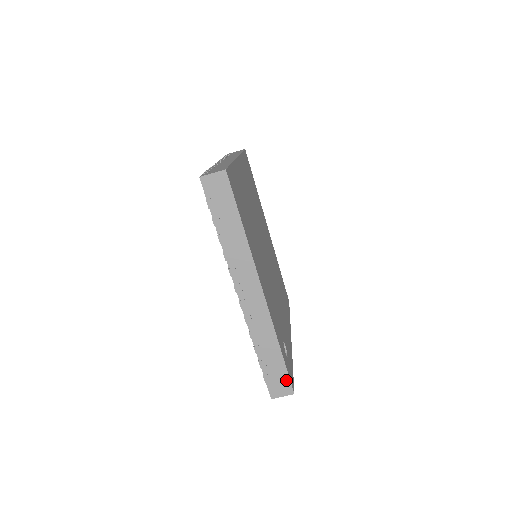
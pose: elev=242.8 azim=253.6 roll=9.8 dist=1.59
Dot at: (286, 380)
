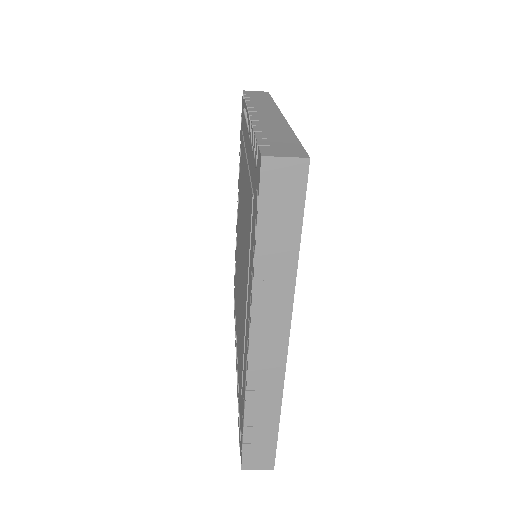
Dot at: (270, 453)
